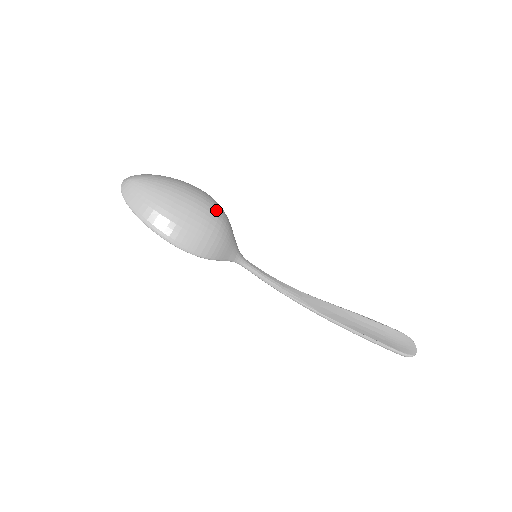
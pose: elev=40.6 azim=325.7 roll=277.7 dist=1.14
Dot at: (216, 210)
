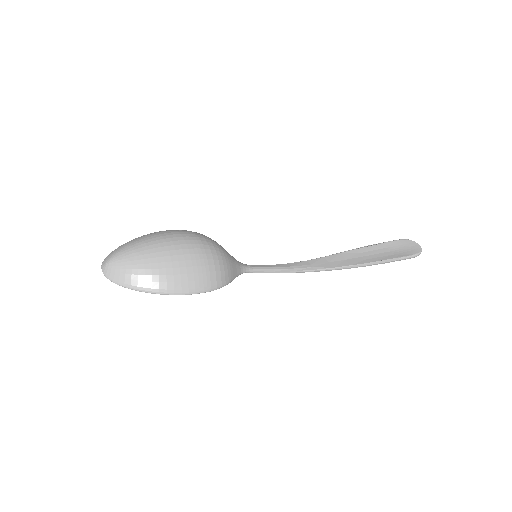
Dot at: (201, 239)
